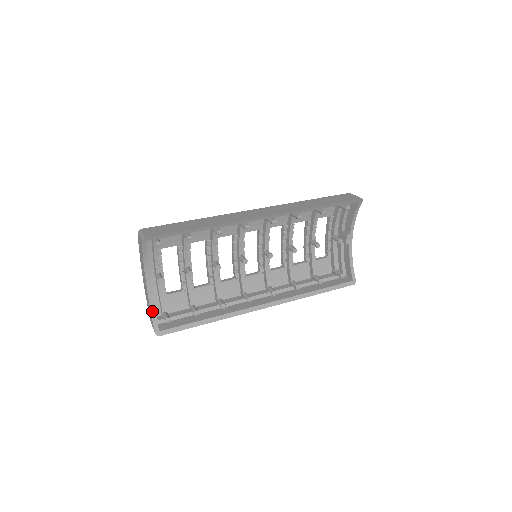
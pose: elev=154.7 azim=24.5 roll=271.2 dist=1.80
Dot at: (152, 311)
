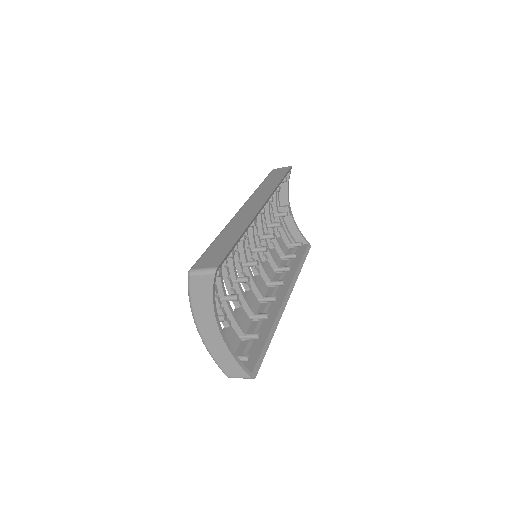
Dot at: (235, 357)
